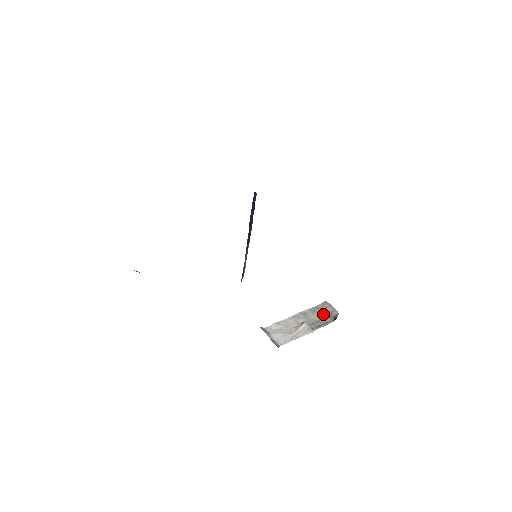
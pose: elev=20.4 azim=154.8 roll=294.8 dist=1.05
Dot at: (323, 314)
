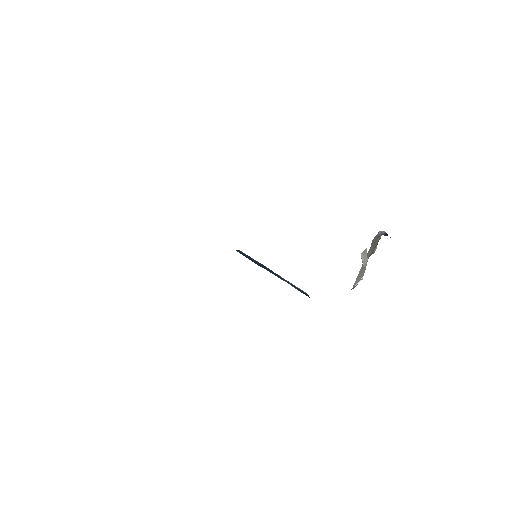
Dot at: (374, 243)
